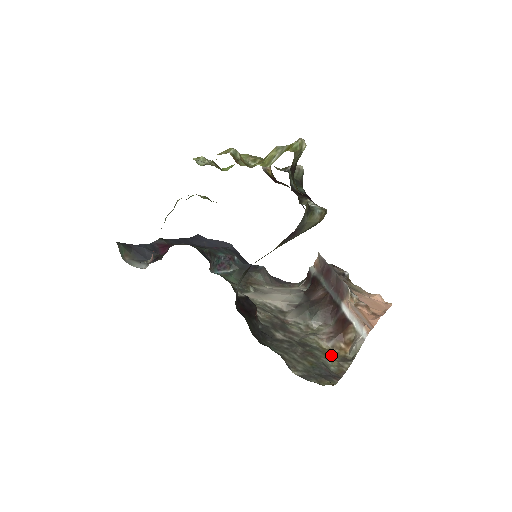
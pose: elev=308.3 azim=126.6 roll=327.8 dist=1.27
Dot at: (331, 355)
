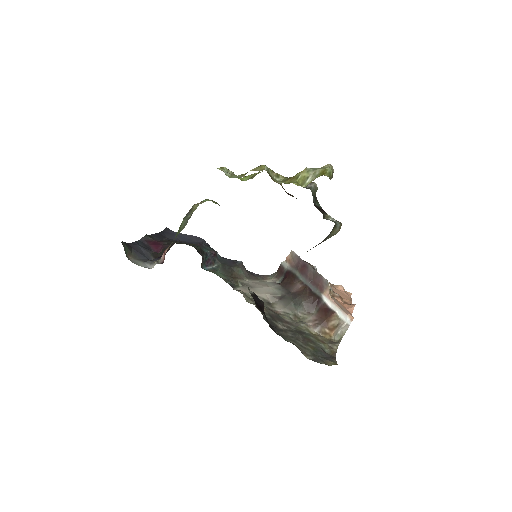
Dot at: (321, 339)
